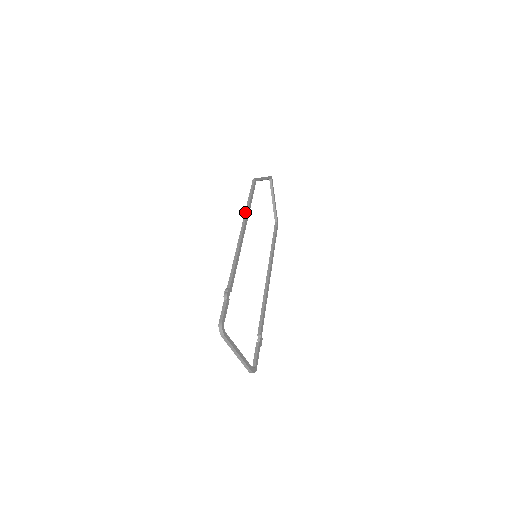
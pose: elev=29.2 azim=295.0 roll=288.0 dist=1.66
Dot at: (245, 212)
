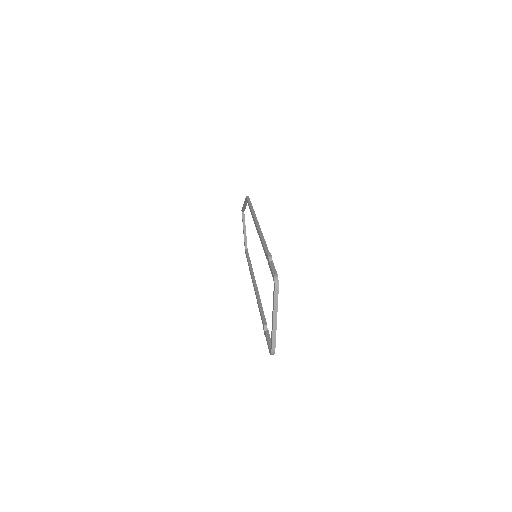
Dot at: (252, 212)
